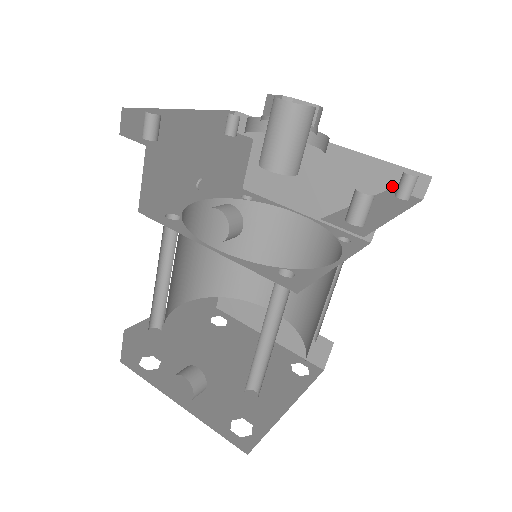
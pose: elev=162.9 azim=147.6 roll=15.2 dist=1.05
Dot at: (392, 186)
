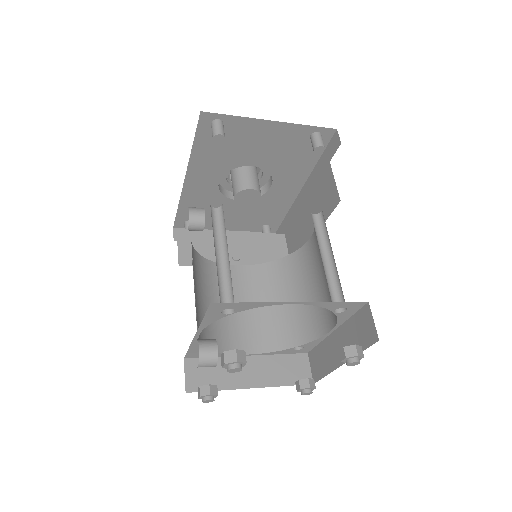
Dot at: (329, 160)
